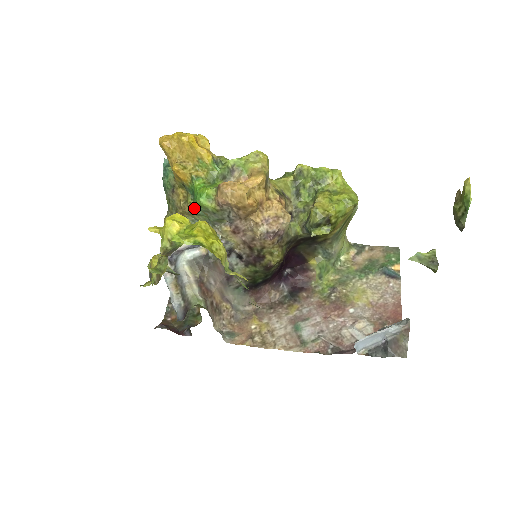
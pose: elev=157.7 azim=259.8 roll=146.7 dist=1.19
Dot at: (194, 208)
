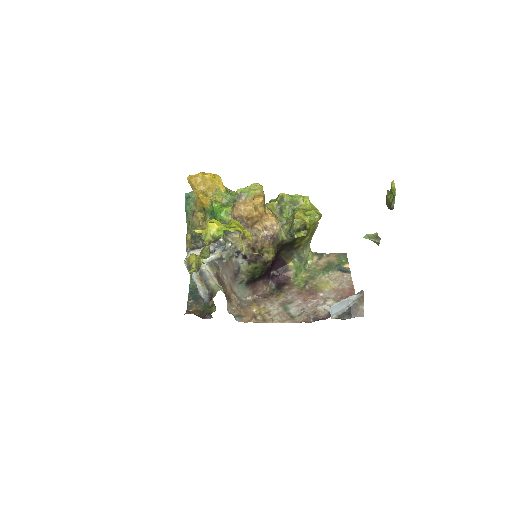
Dot at: occluded
